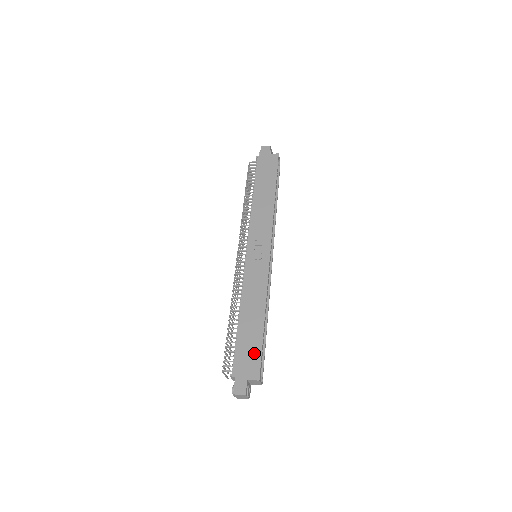
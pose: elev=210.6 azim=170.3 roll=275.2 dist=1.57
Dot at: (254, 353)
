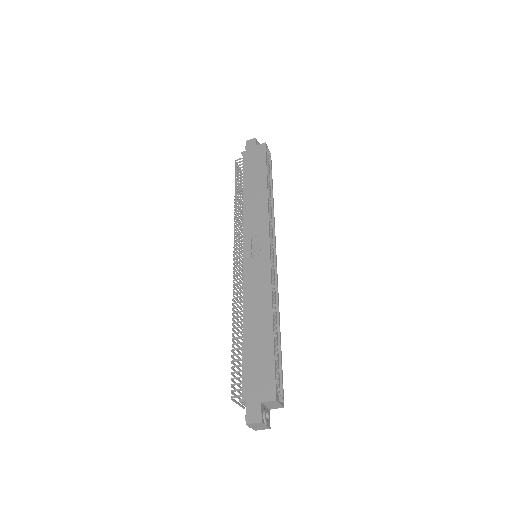
Dot at: (265, 367)
